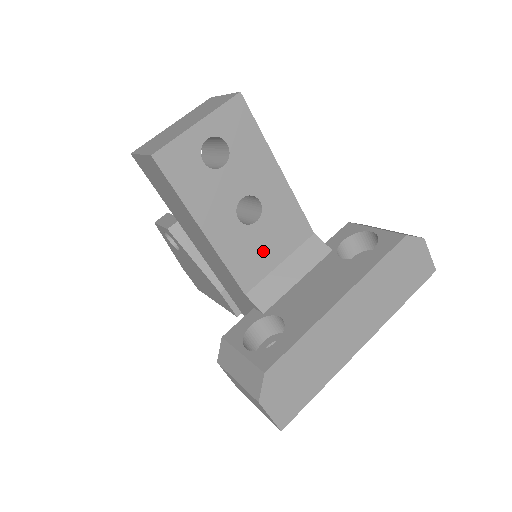
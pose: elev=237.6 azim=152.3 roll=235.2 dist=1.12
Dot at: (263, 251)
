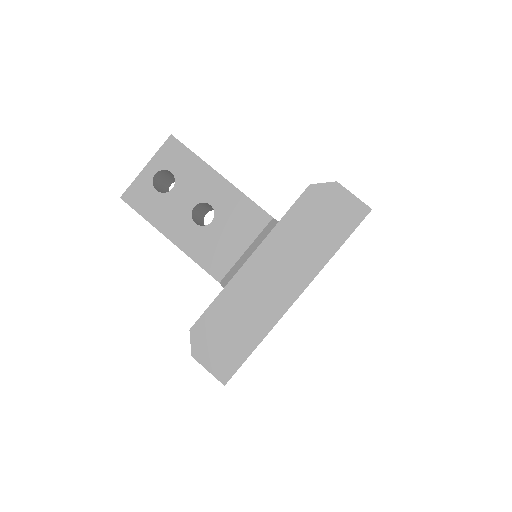
Dot at: (226, 244)
